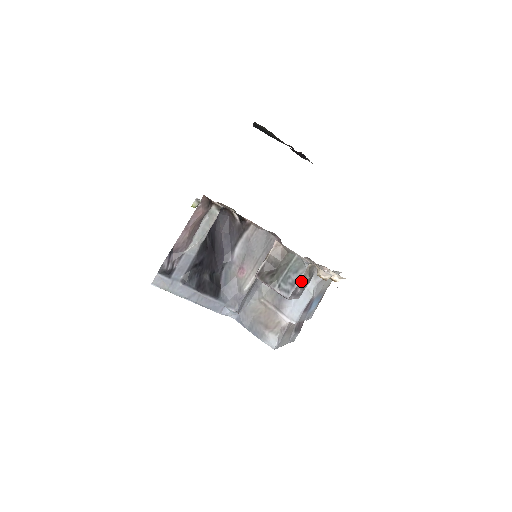
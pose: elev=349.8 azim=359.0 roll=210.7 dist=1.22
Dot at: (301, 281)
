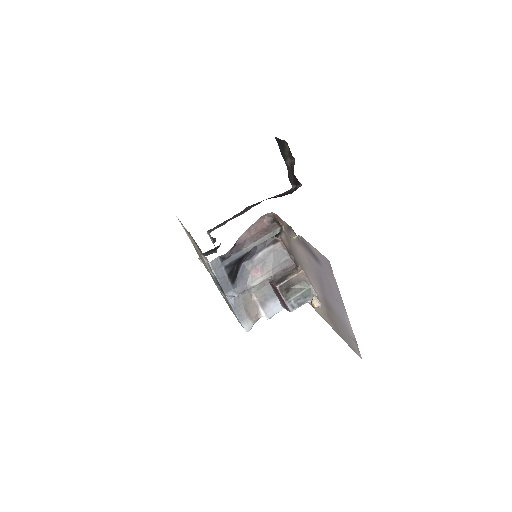
Dot at: occluded
